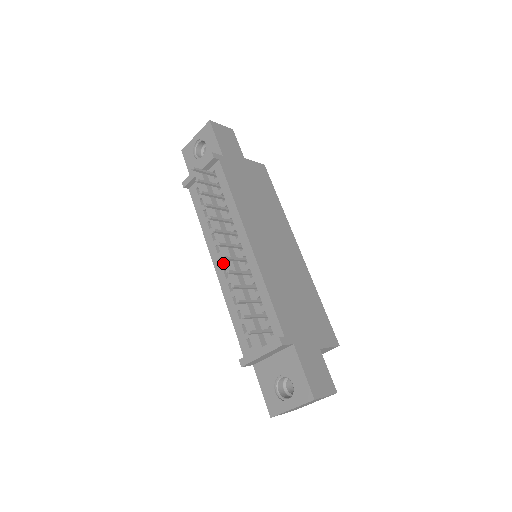
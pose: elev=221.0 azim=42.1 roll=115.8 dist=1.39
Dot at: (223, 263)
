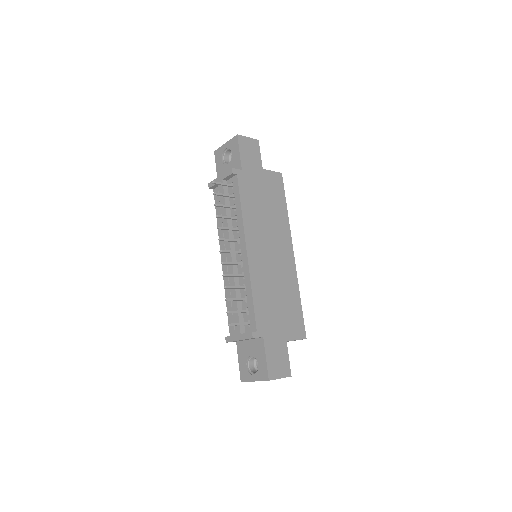
Dot at: occluded
